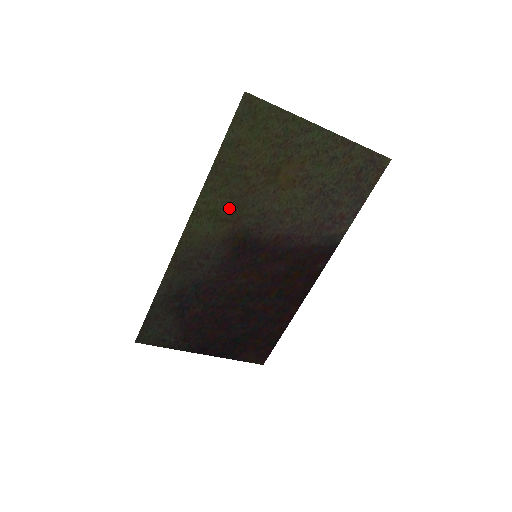
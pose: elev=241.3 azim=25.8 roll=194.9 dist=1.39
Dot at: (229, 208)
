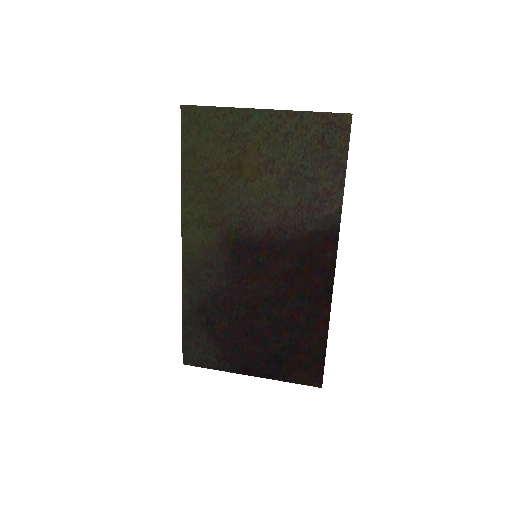
Dot at: (211, 212)
